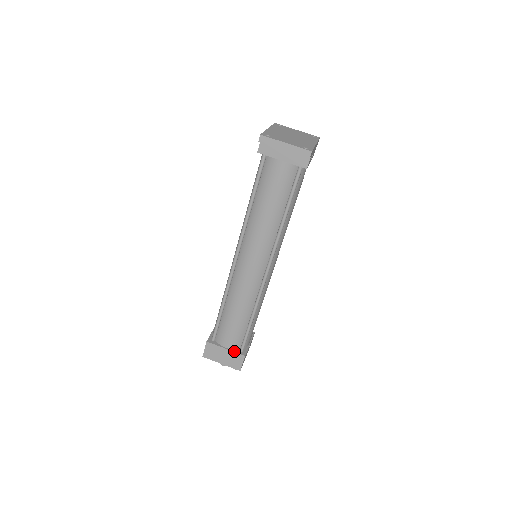
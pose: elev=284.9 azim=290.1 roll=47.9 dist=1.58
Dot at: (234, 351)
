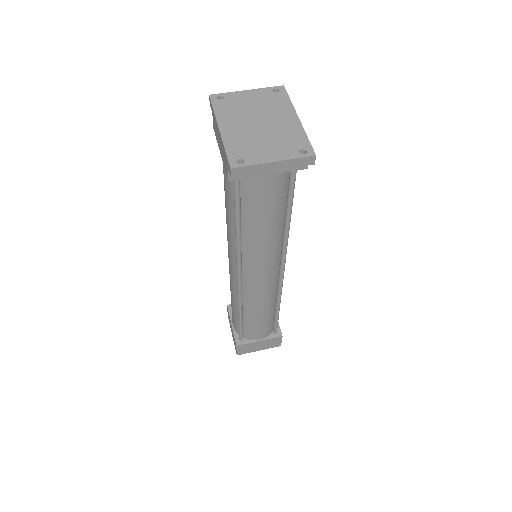
Dot at: (269, 338)
